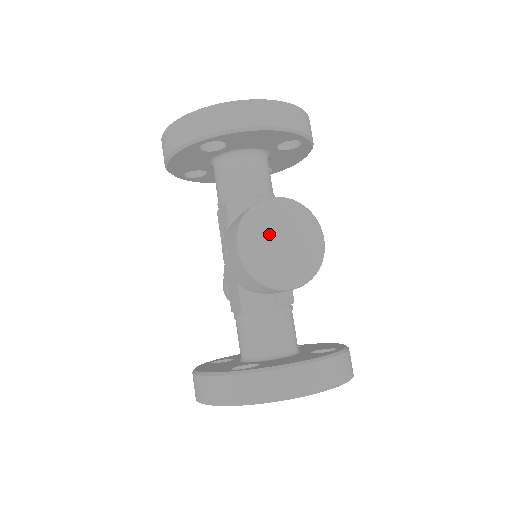
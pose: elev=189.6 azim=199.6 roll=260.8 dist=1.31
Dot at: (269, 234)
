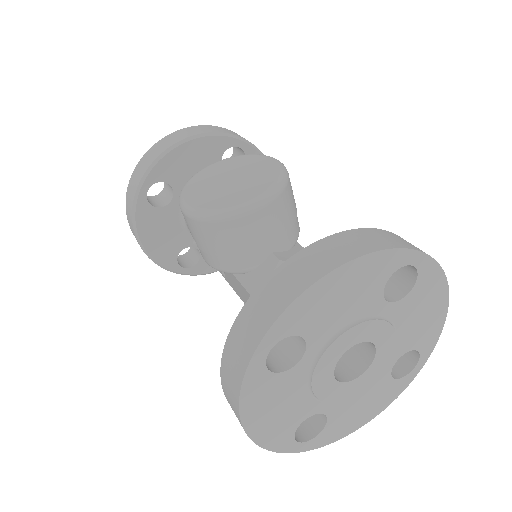
Dot at: (211, 184)
